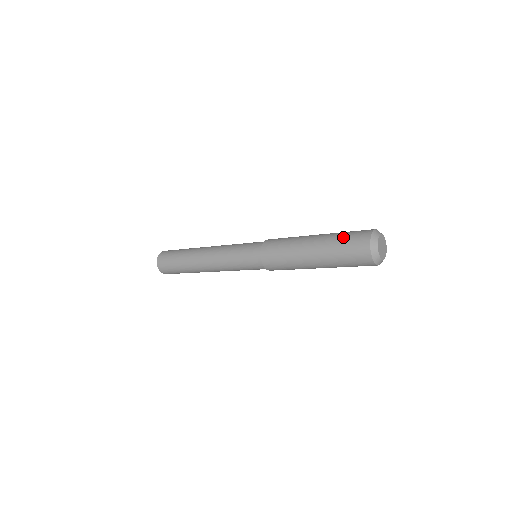
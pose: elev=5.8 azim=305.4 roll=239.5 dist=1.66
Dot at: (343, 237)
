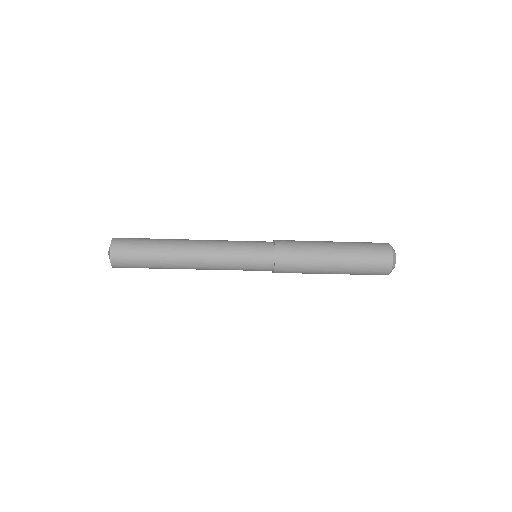
Dot at: (366, 248)
